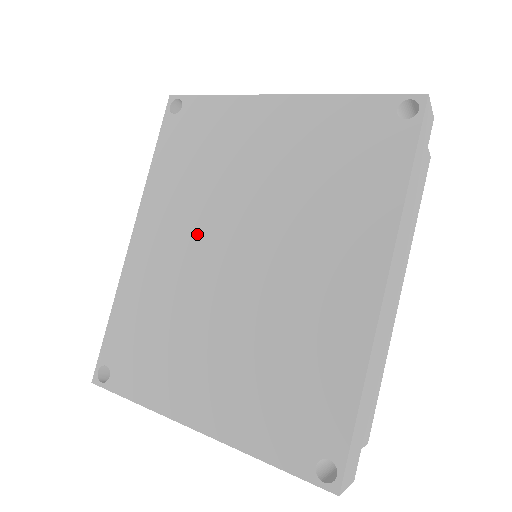
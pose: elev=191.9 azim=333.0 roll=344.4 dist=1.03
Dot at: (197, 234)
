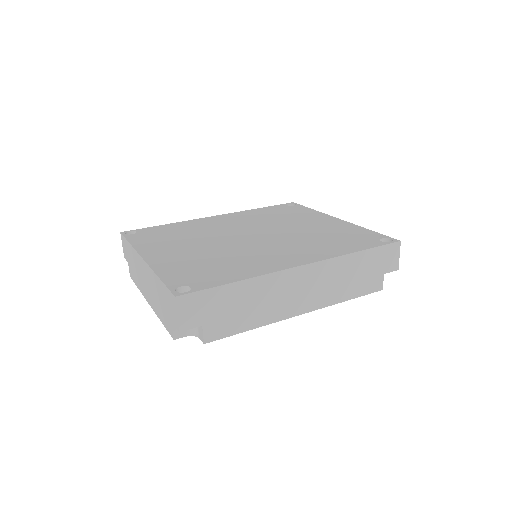
Dot at: (244, 226)
